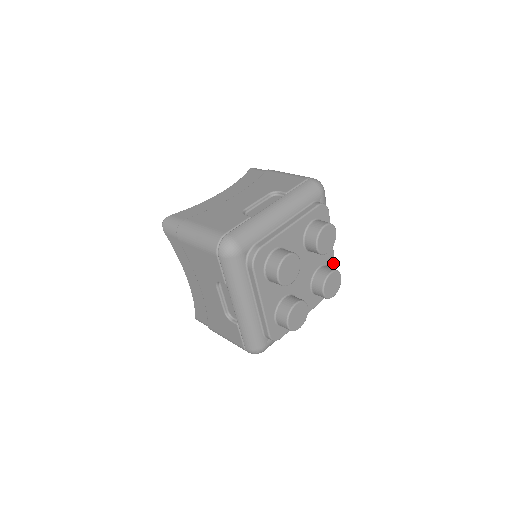
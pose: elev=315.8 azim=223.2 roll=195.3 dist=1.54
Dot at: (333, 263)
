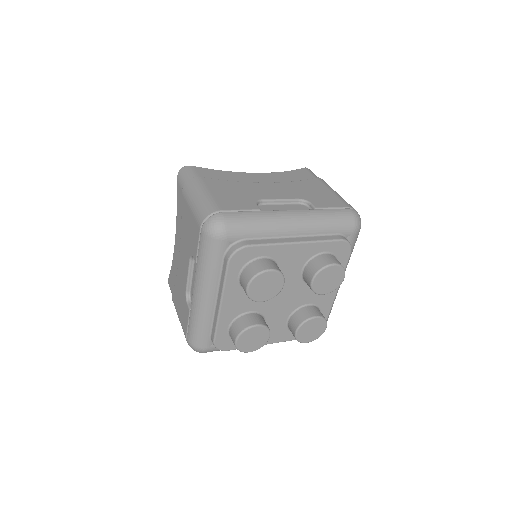
Dot at: (328, 309)
